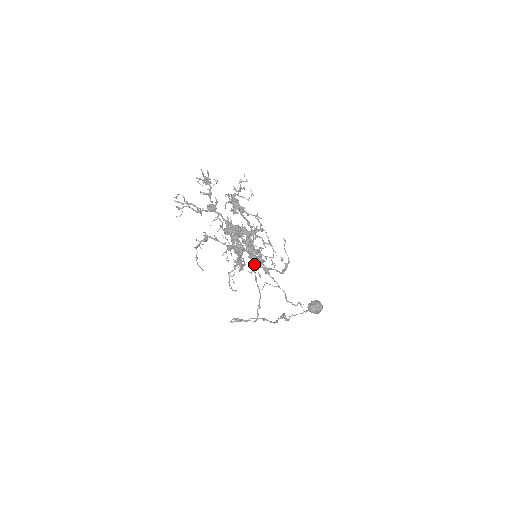
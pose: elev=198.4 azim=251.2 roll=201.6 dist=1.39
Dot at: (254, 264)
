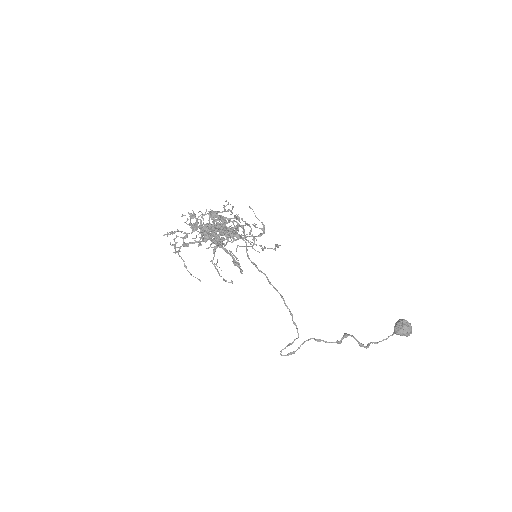
Dot at: (247, 256)
